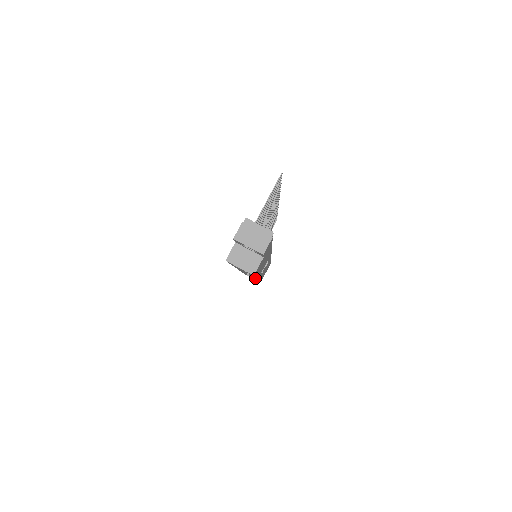
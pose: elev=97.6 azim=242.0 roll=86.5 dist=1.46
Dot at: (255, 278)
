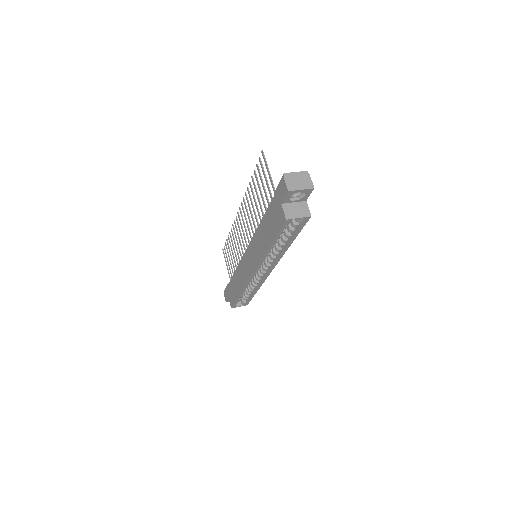
Dot at: (274, 265)
